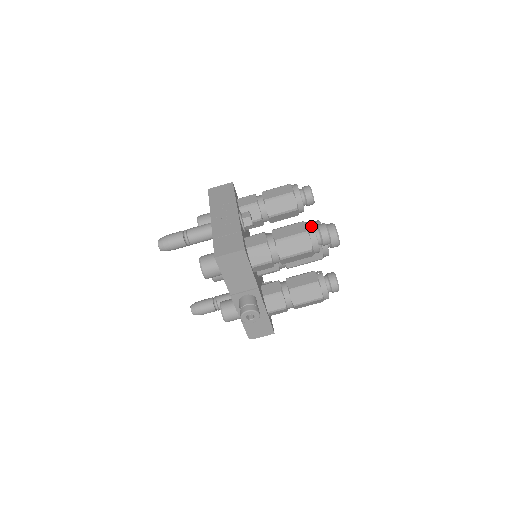
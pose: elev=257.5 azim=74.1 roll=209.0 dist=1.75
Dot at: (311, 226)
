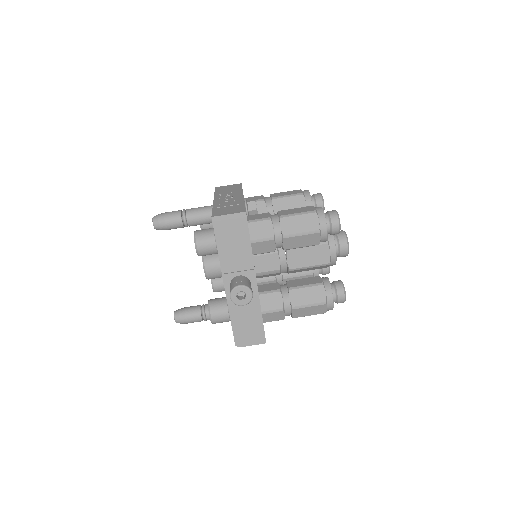
Dot at: (320, 208)
